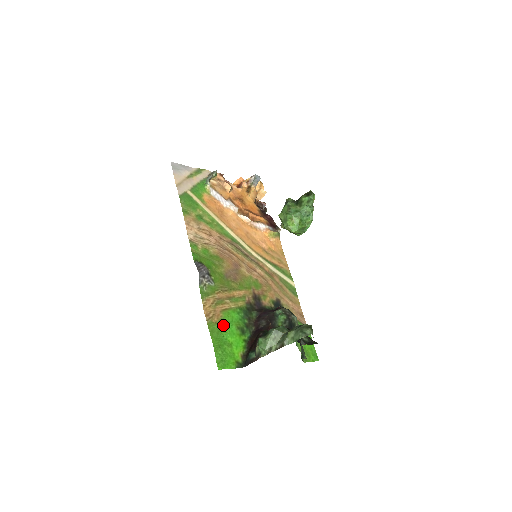
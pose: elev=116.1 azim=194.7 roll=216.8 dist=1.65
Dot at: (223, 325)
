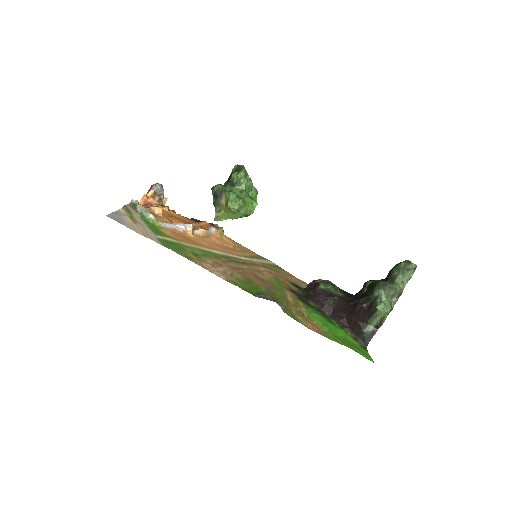
Dot at: (328, 329)
